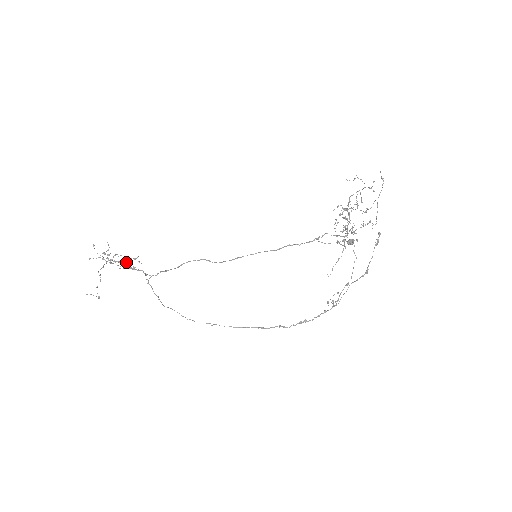
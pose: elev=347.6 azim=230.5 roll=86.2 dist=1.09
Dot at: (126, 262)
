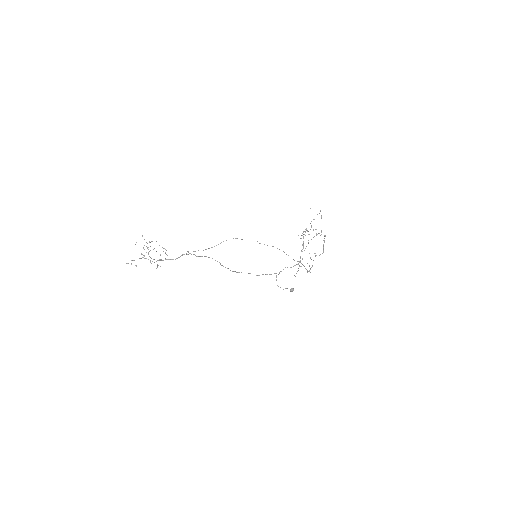
Dot at: (163, 251)
